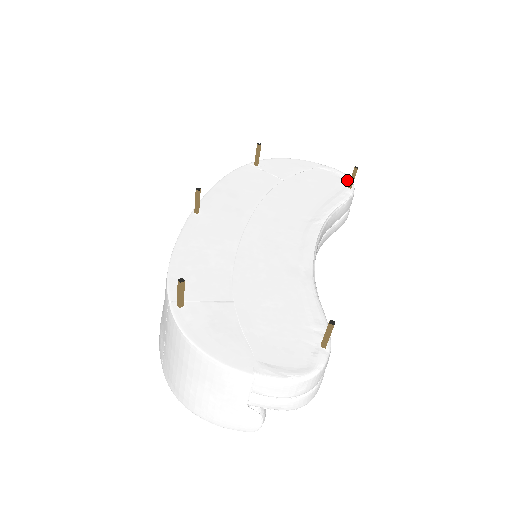
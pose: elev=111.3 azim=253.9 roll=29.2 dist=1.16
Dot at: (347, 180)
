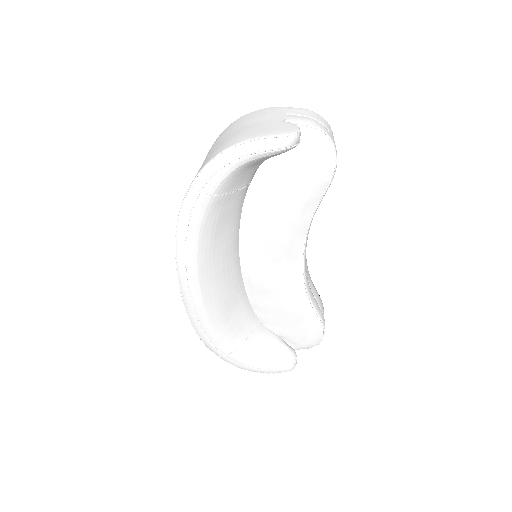
Dot at: occluded
